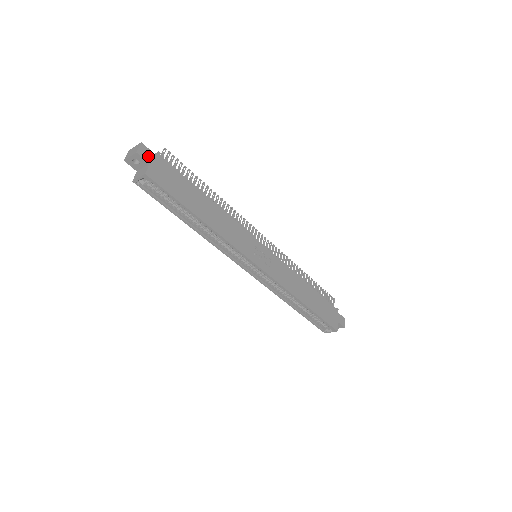
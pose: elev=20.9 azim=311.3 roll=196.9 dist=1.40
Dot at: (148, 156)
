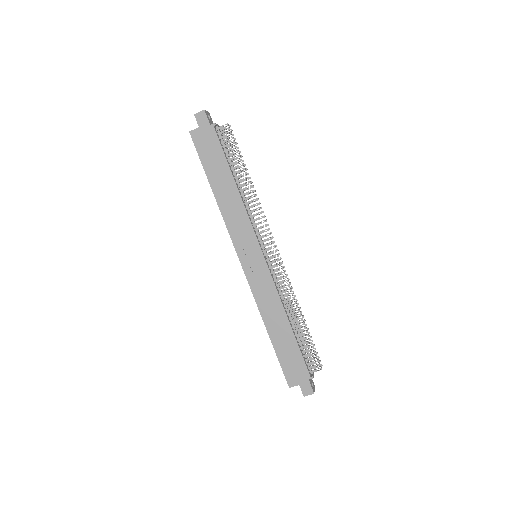
Dot at: (202, 121)
